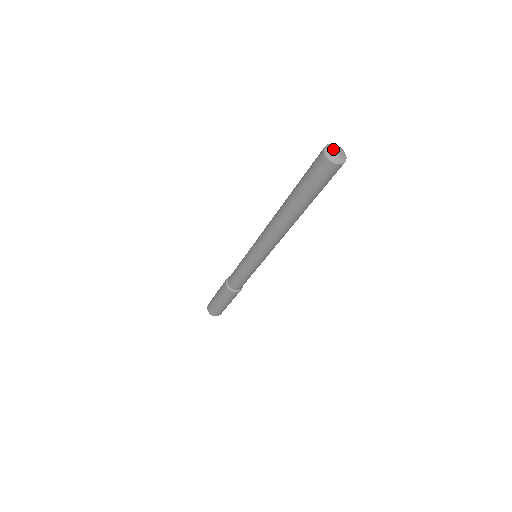
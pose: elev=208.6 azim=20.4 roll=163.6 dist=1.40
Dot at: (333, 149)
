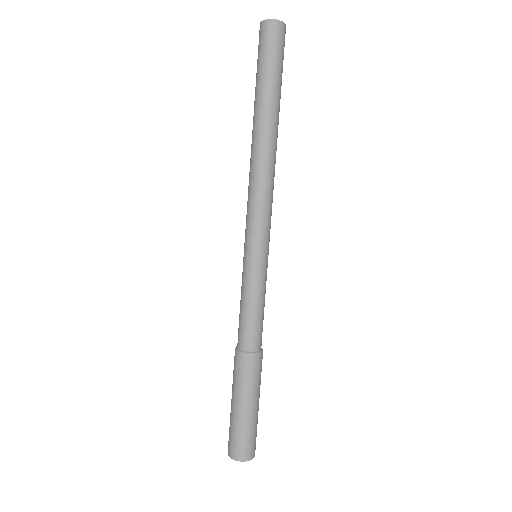
Dot at: occluded
